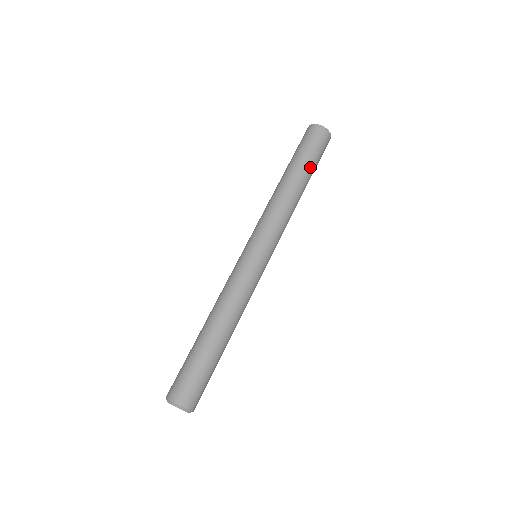
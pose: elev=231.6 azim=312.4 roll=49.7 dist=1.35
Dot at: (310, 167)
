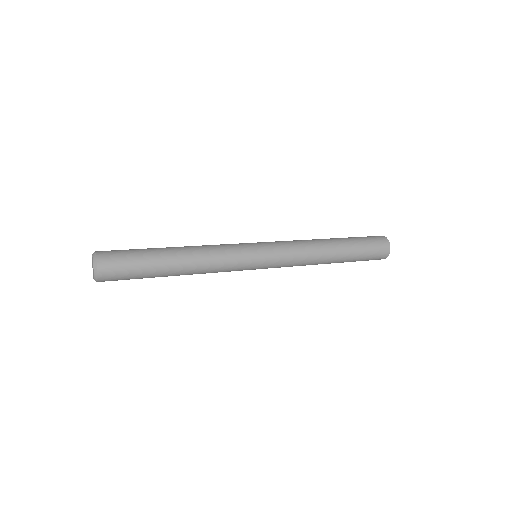
Dot at: (353, 249)
